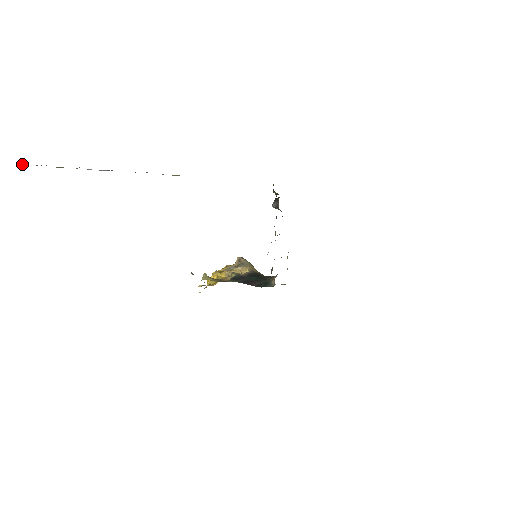
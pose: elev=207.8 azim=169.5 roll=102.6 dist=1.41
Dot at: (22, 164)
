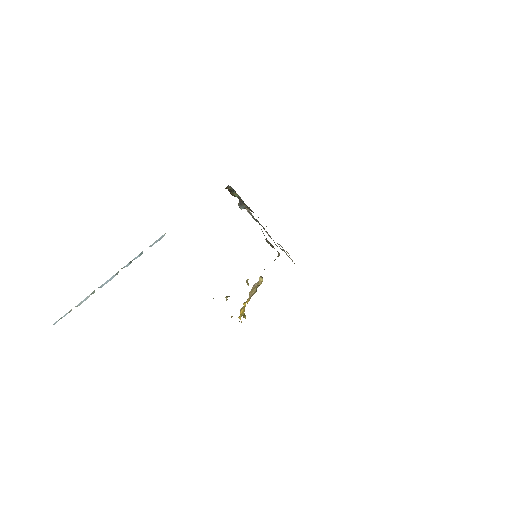
Dot at: (54, 324)
